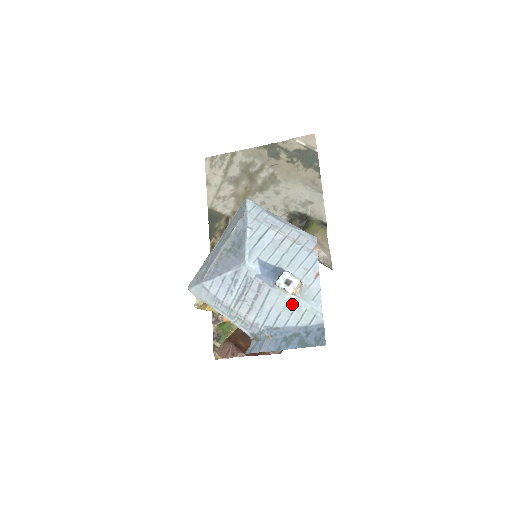
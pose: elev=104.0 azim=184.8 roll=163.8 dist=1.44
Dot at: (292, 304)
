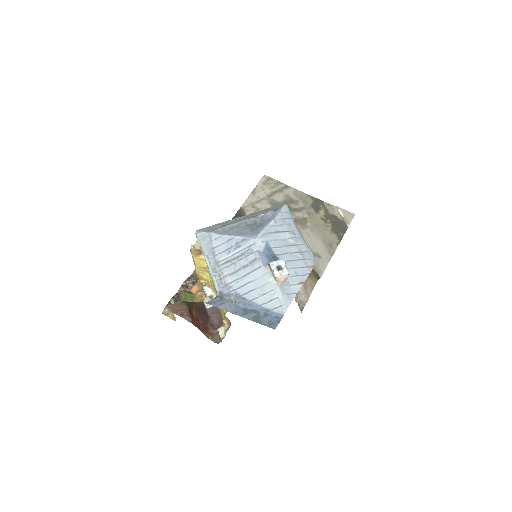
Dot at: (270, 287)
